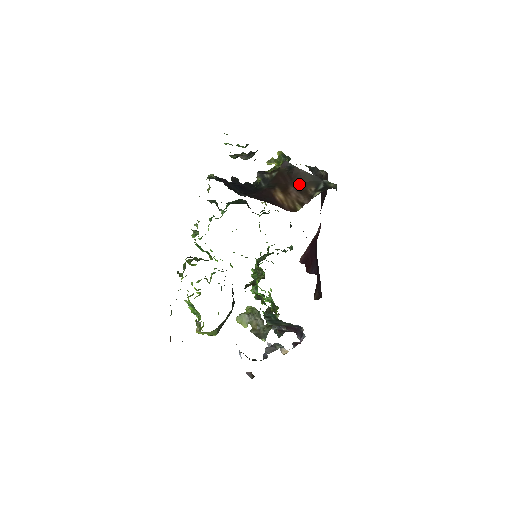
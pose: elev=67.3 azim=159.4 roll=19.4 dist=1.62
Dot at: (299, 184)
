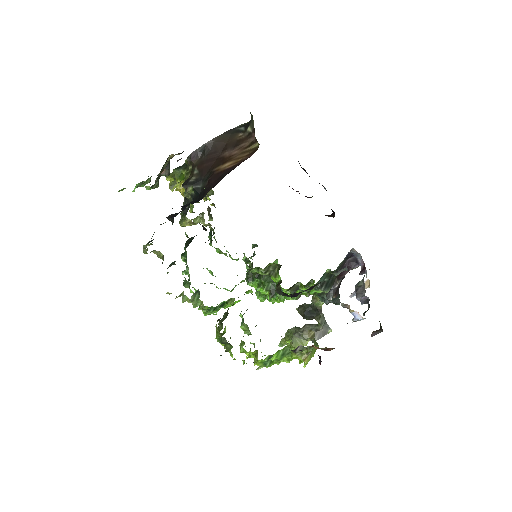
Dot at: (226, 146)
